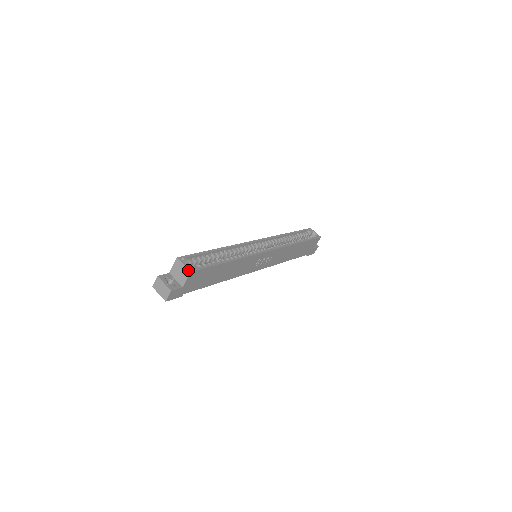
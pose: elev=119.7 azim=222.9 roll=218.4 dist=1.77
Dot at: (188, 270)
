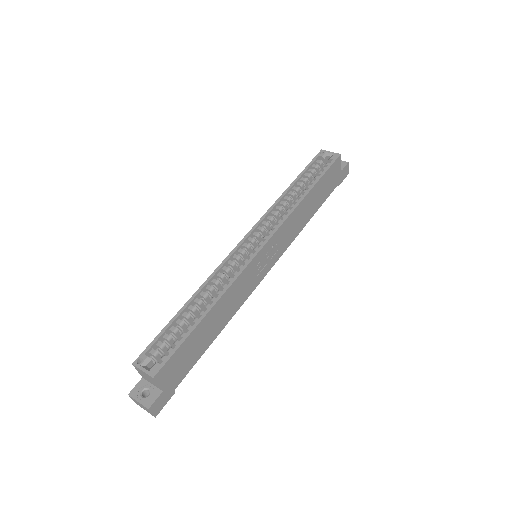
Dot at: (150, 376)
